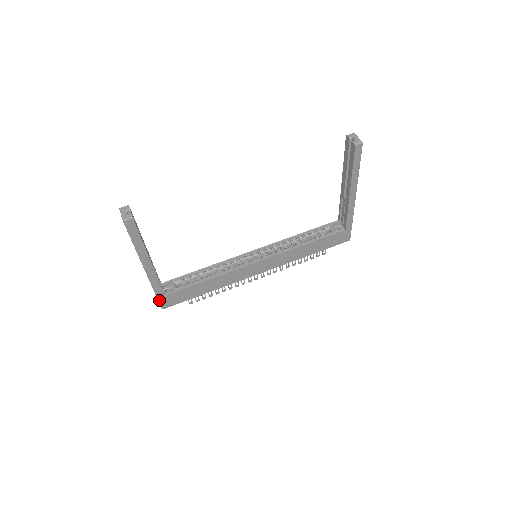
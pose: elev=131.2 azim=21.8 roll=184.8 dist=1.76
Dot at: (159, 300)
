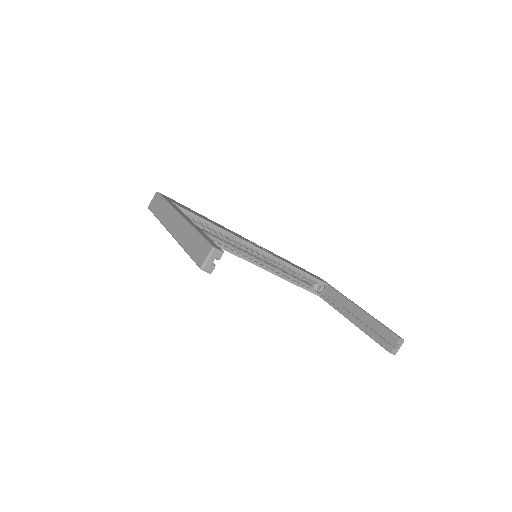
Dot at: (154, 214)
